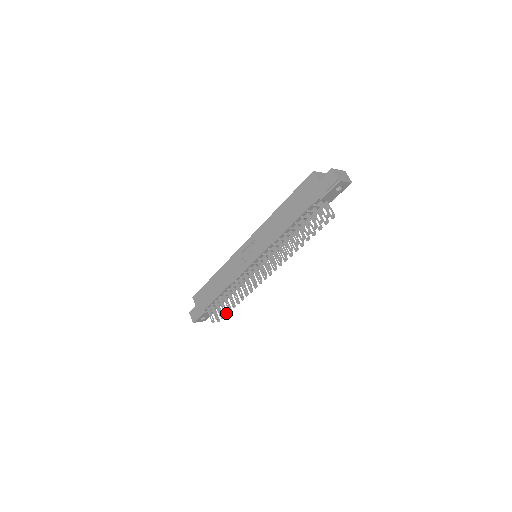
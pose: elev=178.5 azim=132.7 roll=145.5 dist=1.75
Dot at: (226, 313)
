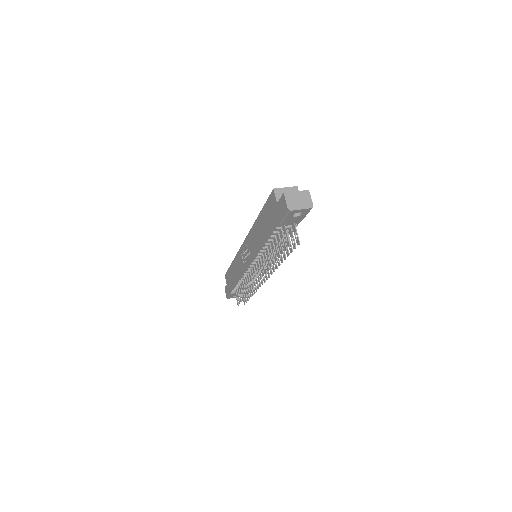
Dot at: (247, 299)
